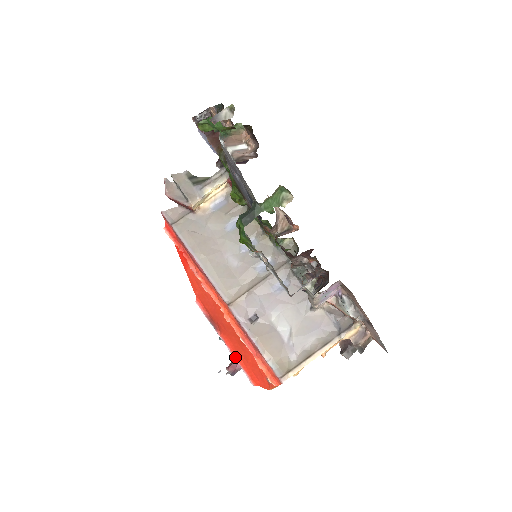
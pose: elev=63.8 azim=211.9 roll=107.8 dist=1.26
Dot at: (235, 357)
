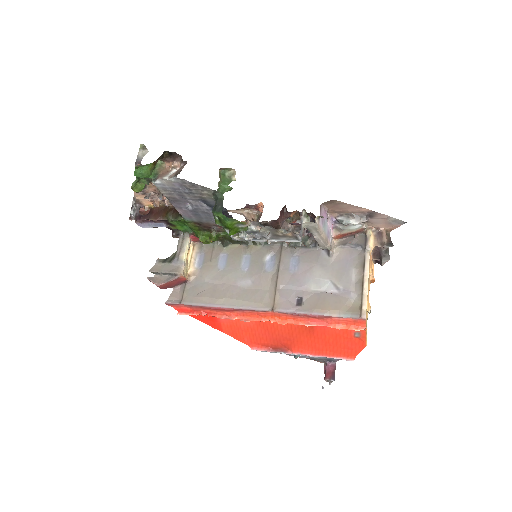
Dot at: (319, 356)
